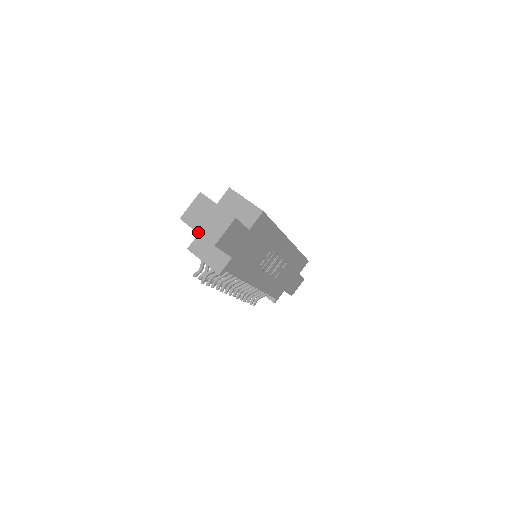
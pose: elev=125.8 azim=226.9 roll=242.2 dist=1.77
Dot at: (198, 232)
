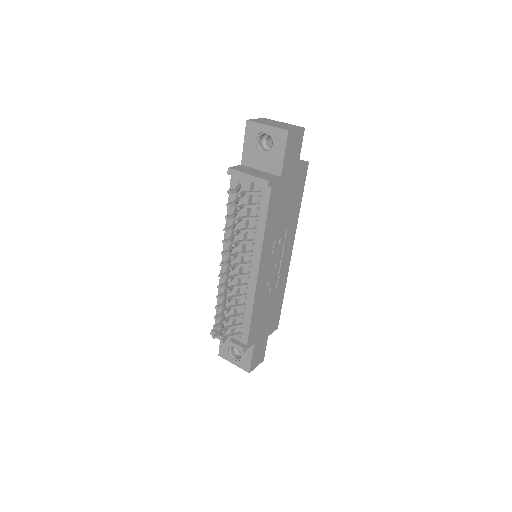
Dot at: (269, 125)
